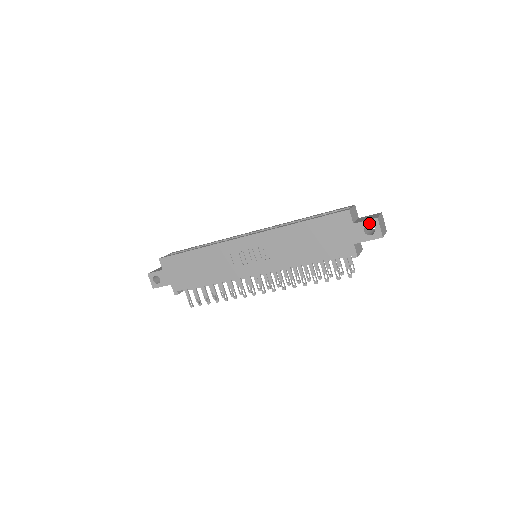
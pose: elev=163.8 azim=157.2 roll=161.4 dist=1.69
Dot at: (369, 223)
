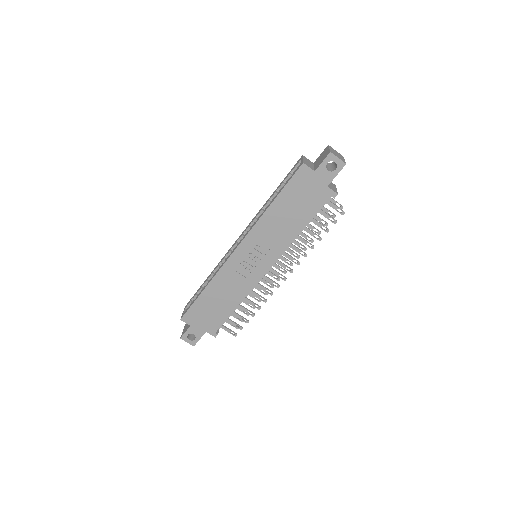
Dot at: (327, 161)
